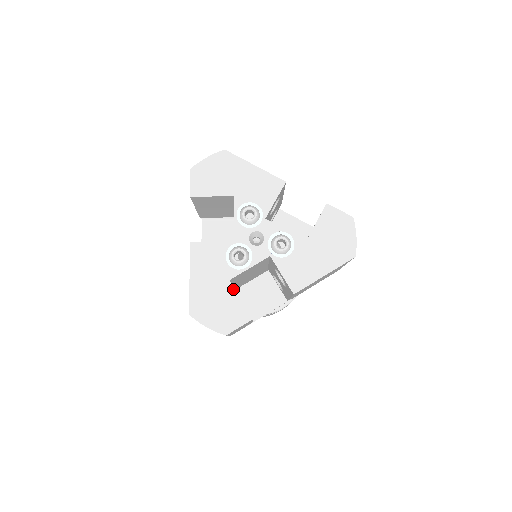
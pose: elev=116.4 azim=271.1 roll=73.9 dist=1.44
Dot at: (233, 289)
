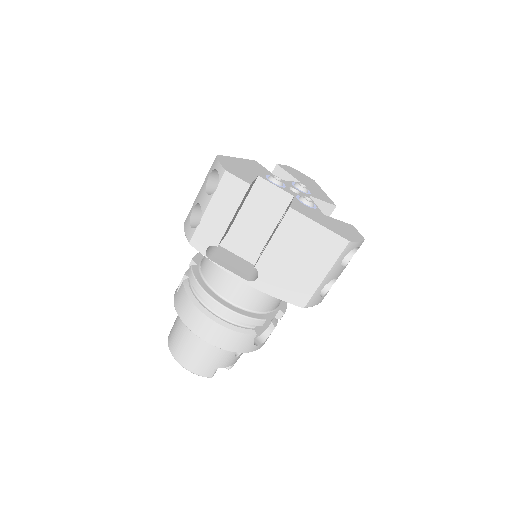
Dot at: (256, 177)
